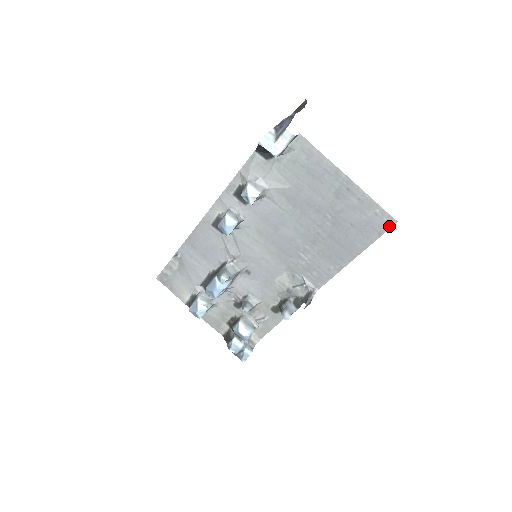
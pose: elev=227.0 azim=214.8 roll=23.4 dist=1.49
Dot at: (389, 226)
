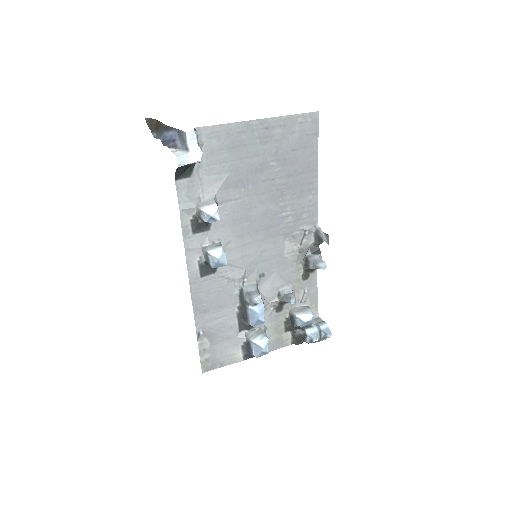
Dot at: (316, 121)
